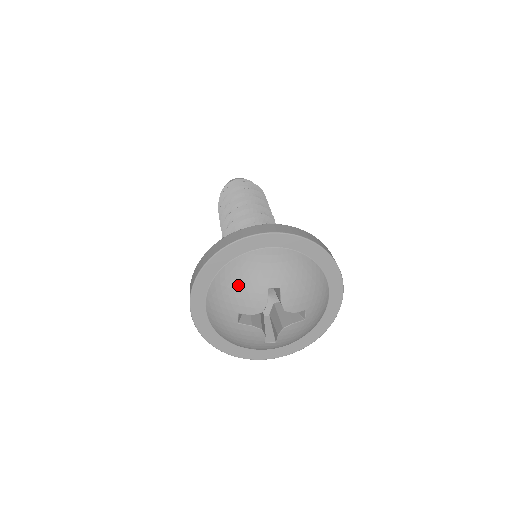
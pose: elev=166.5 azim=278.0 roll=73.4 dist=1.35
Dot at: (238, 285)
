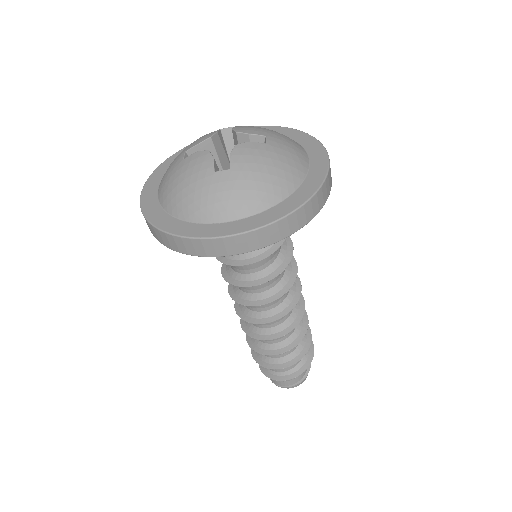
Dot at: occluded
